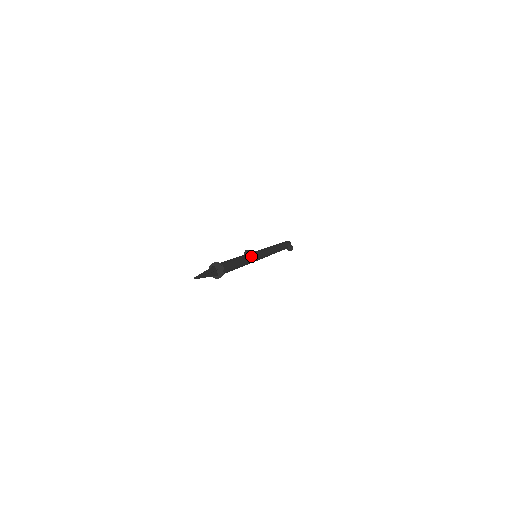
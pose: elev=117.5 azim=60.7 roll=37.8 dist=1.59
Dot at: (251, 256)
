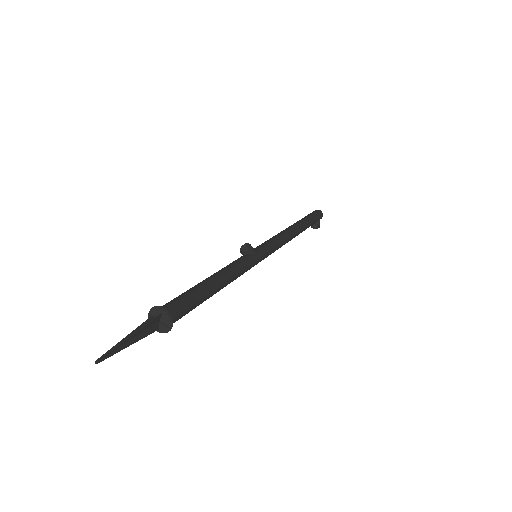
Dot at: (244, 270)
